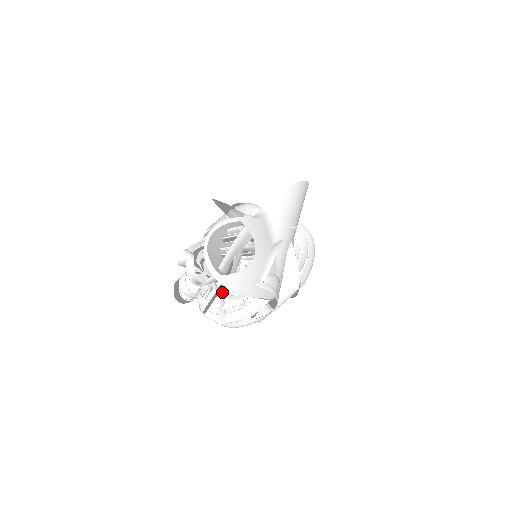
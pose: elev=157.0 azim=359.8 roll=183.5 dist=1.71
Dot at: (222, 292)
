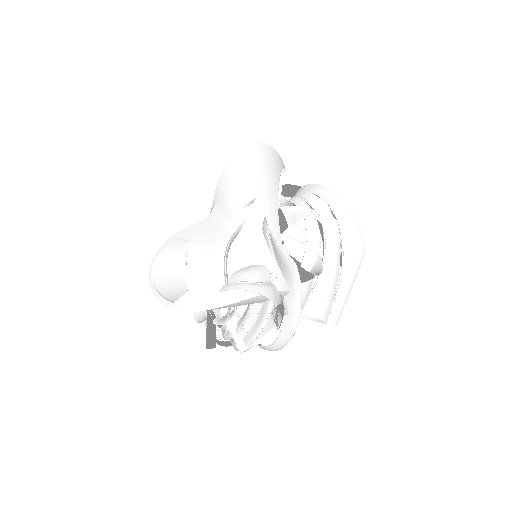
Dot at: occluded
